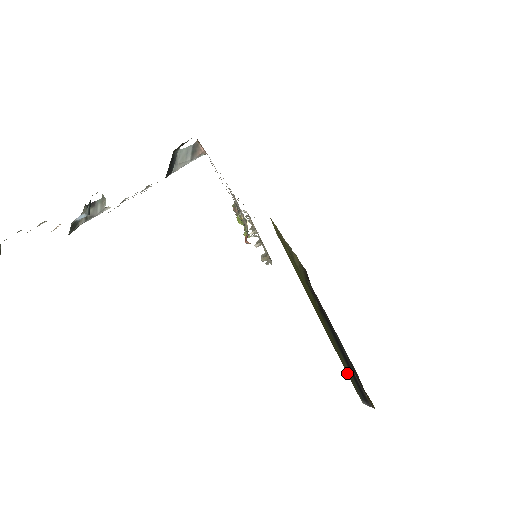
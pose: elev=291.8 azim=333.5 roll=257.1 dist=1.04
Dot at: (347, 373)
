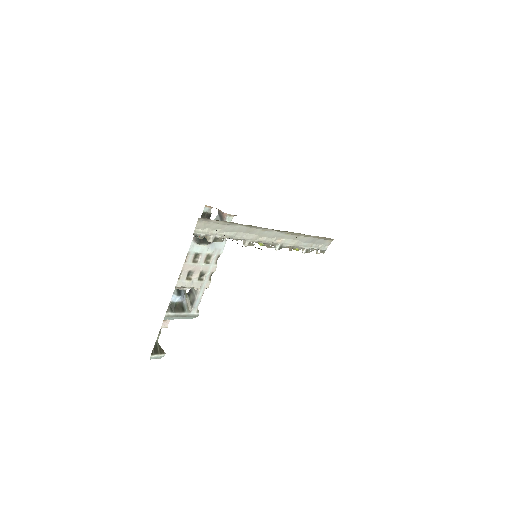
Dot at: occluded
